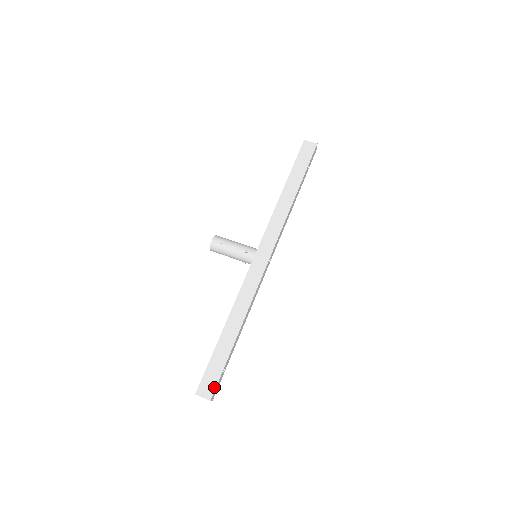
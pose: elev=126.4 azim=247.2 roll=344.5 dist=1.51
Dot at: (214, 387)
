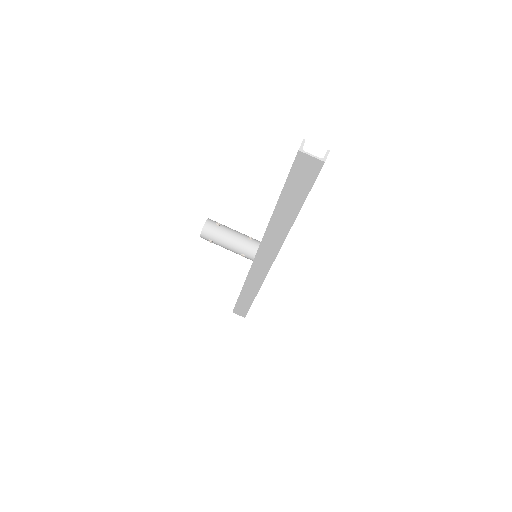
Dot at: (245, 314)
